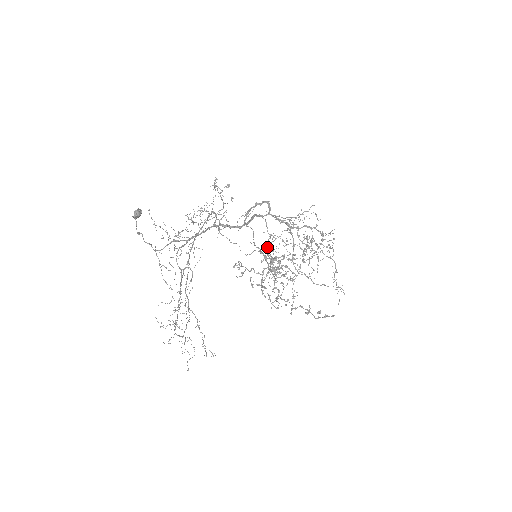
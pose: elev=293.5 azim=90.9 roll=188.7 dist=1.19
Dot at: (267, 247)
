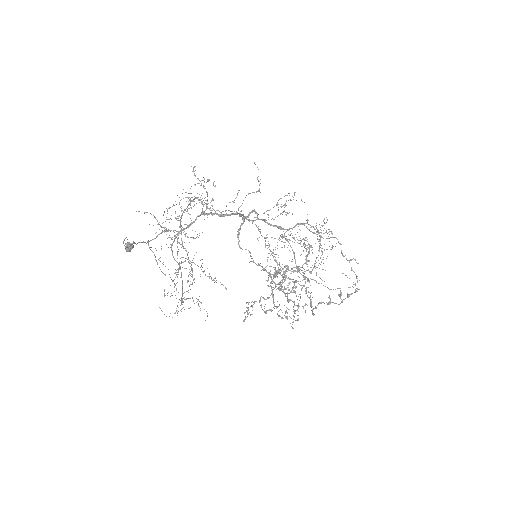
Dot at: occluded
